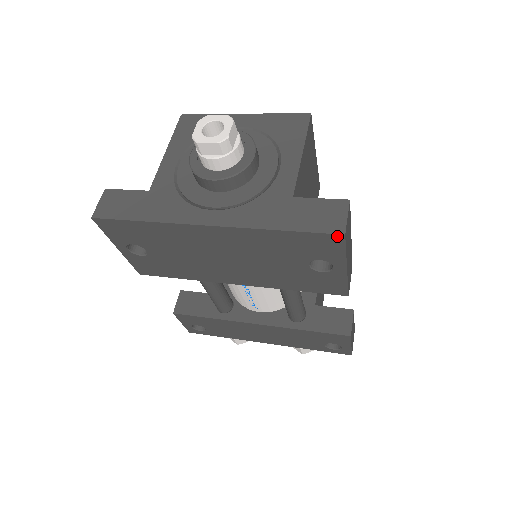
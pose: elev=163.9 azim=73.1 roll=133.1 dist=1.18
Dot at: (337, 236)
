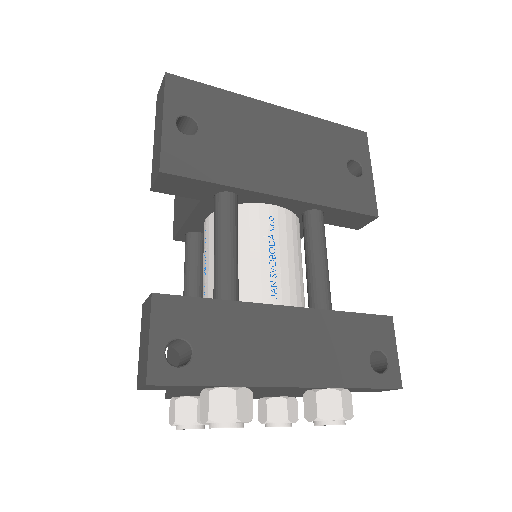
Dot at: (362, 133)
